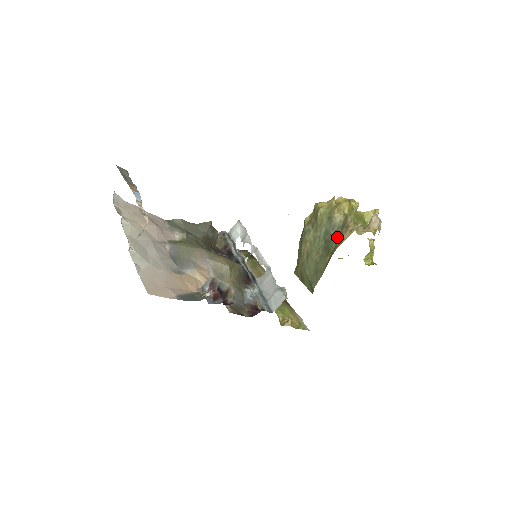
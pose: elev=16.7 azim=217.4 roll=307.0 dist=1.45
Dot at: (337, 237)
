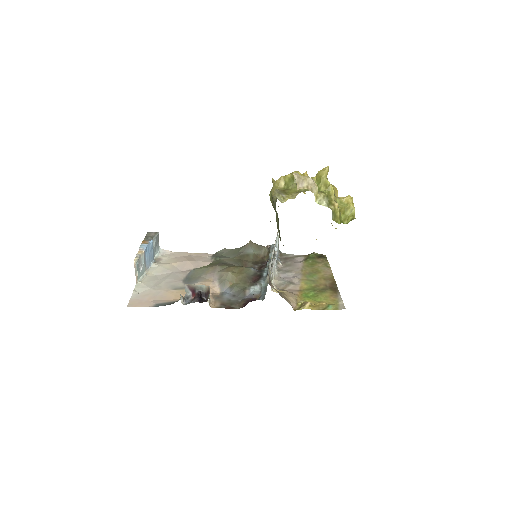
Dot at: occluded
